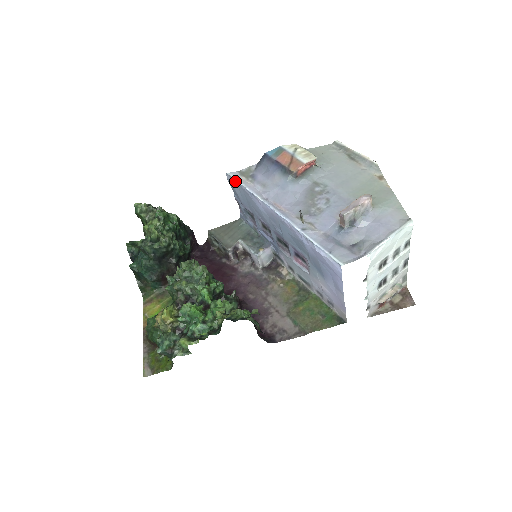
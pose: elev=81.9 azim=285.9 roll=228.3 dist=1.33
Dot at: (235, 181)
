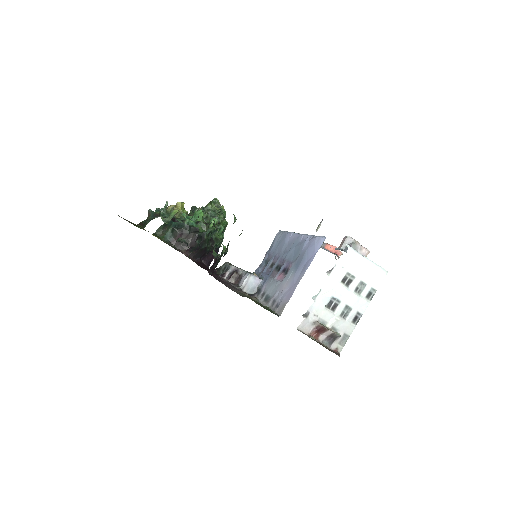
Dot at: (282, 231)
